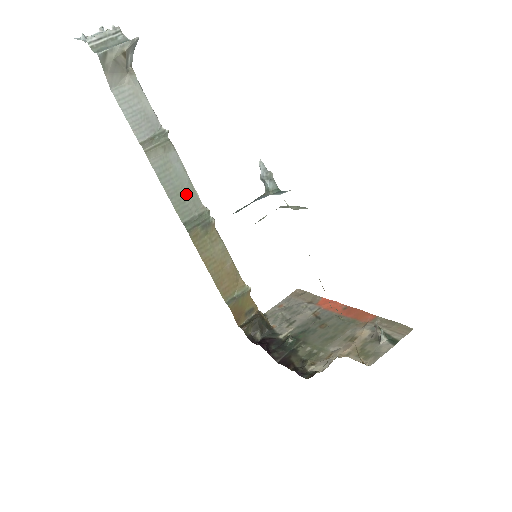
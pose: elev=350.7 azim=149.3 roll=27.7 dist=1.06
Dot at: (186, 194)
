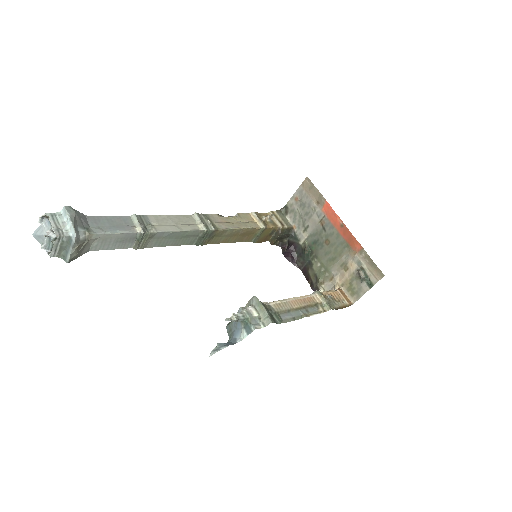
Dot at: (184, 236)
